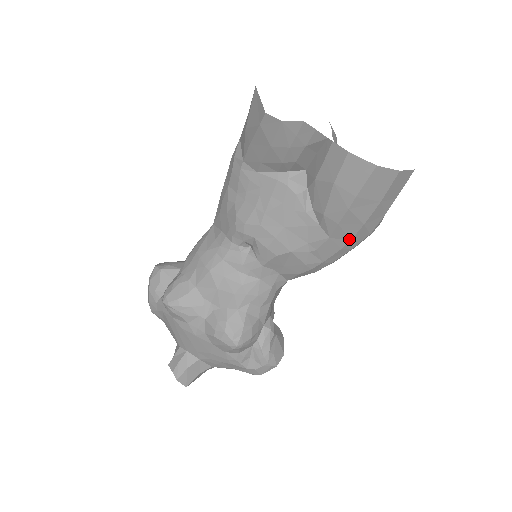
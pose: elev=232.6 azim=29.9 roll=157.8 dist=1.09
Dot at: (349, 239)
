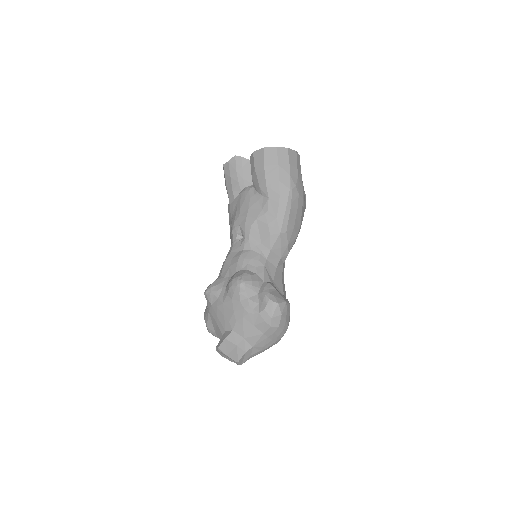
Dot at: (278, 194)
